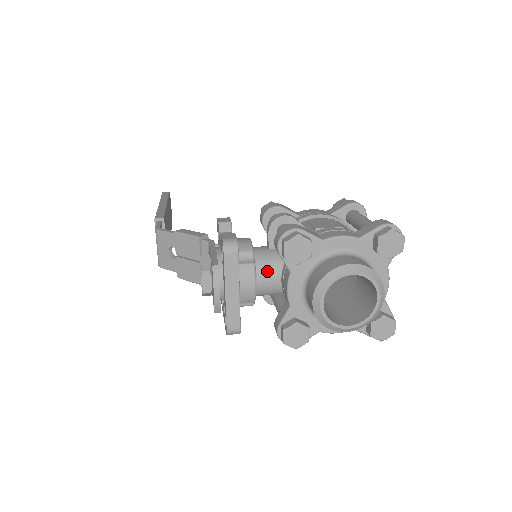
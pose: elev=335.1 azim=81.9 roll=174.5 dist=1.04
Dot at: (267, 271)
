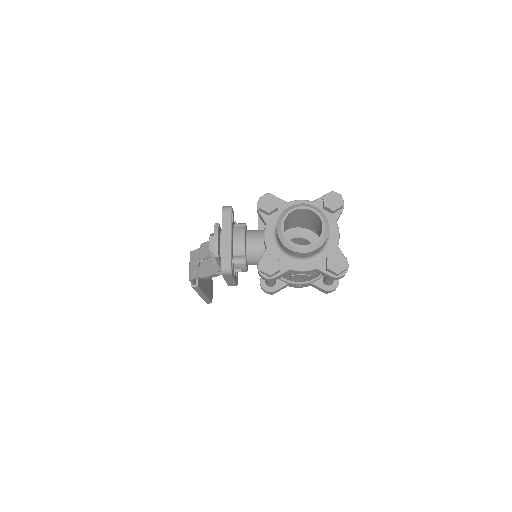
Dot at: (254, 236)
